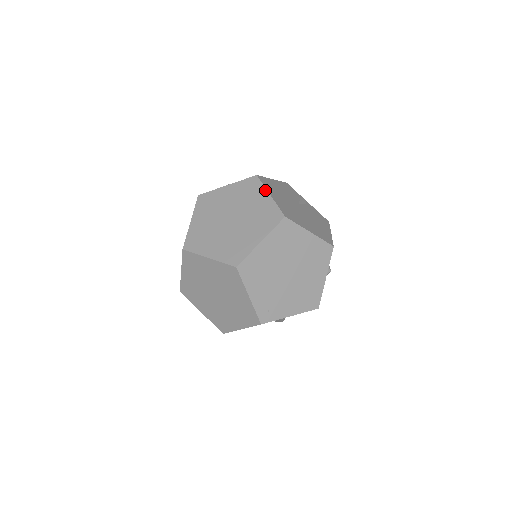
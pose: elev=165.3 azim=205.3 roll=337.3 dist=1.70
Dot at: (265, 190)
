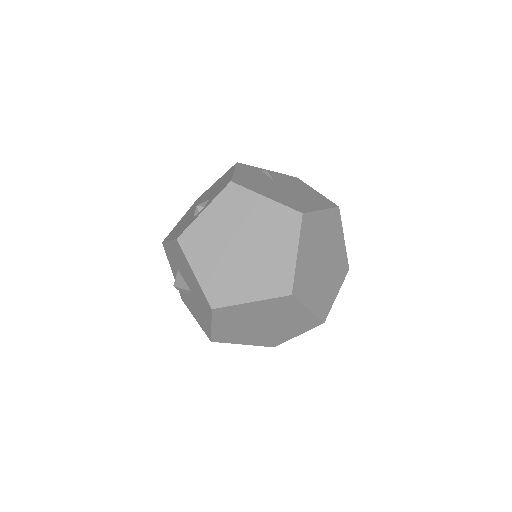
Dot at: (256, 194)
